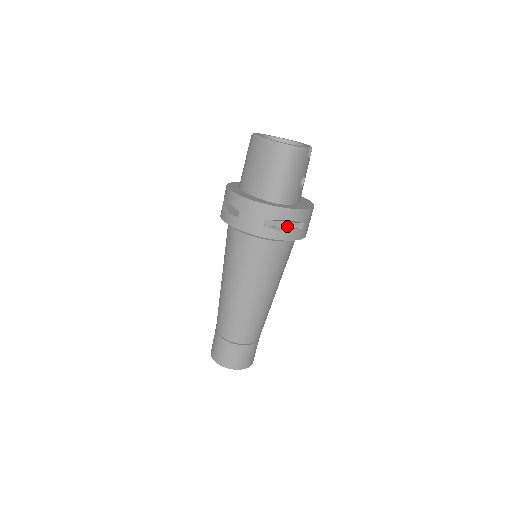
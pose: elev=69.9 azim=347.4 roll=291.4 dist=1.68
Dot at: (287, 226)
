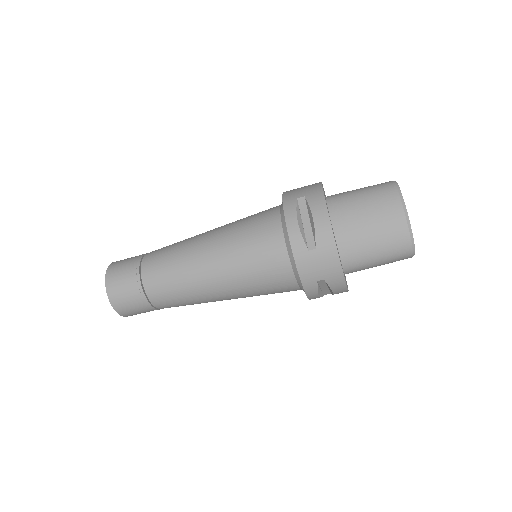
Dot at: (323, 289)
